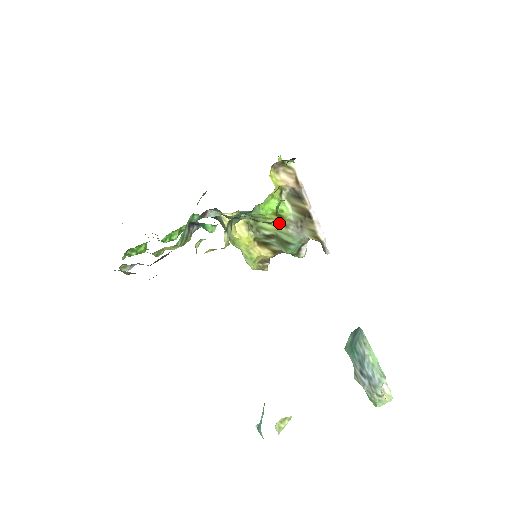
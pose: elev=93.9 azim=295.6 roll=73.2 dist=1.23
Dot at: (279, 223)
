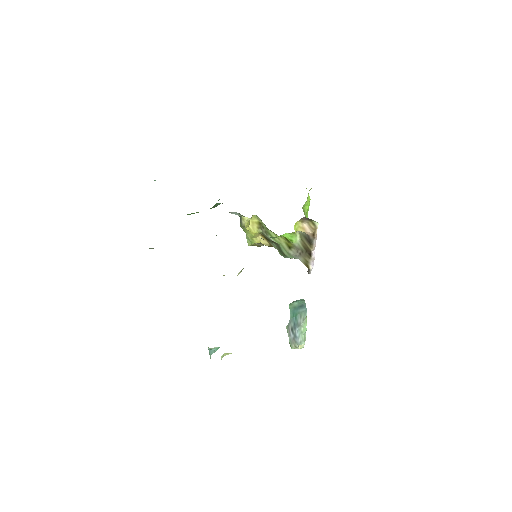
Dot at: (285, 242)
